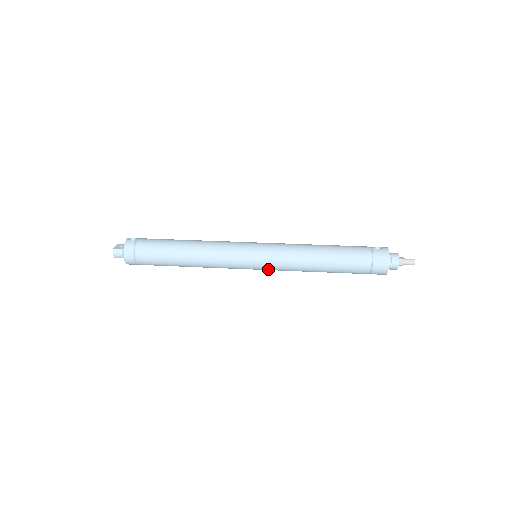
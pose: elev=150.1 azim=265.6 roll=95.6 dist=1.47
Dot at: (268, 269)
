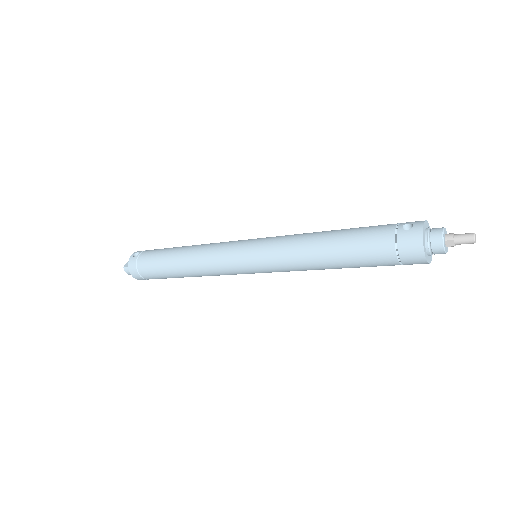
Dot at: (270, 272)
